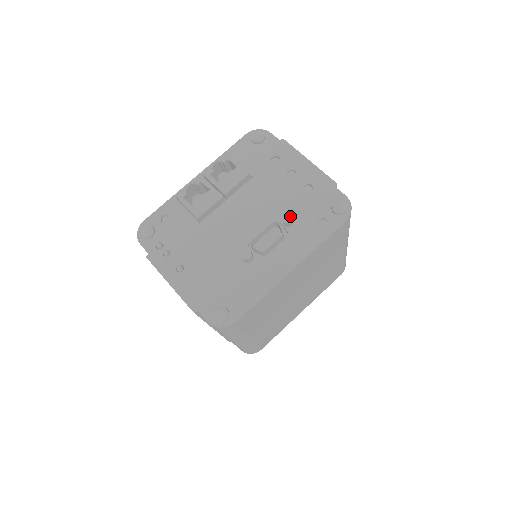
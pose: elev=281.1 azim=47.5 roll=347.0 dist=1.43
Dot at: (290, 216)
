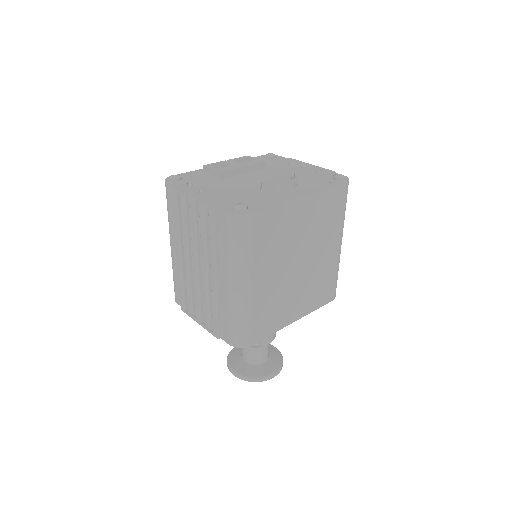
Dot at: (301, 172)
